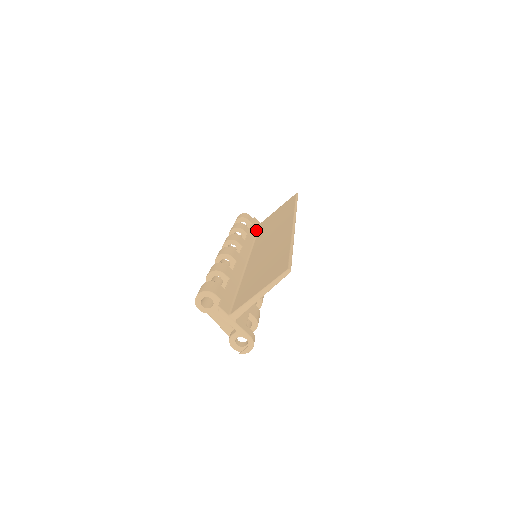
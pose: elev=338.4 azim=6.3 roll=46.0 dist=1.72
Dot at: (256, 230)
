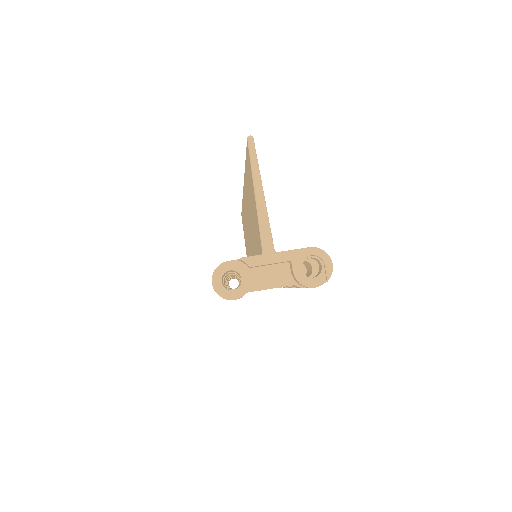
Dot at: occluded
